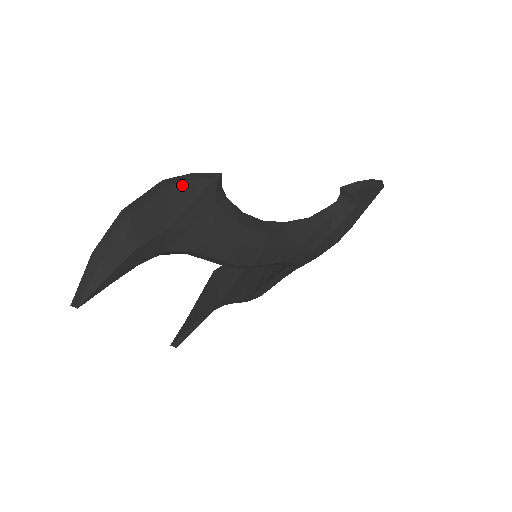
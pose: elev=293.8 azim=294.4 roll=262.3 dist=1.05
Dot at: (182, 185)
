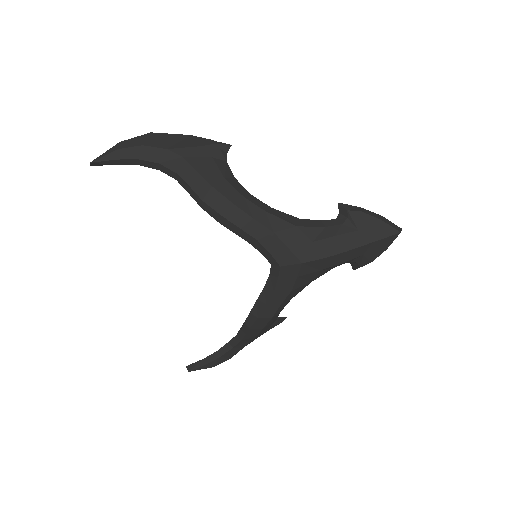
Dot at: (198, 138)
